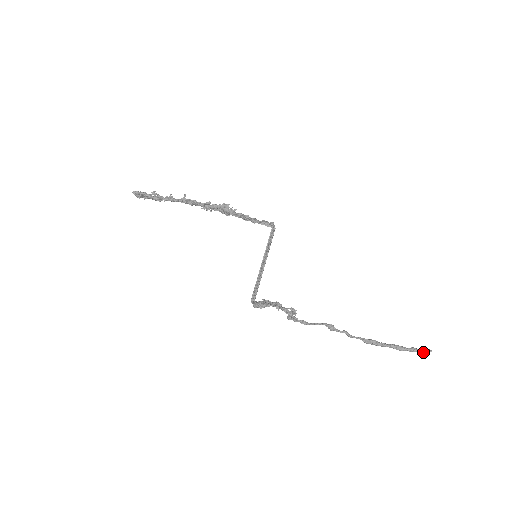
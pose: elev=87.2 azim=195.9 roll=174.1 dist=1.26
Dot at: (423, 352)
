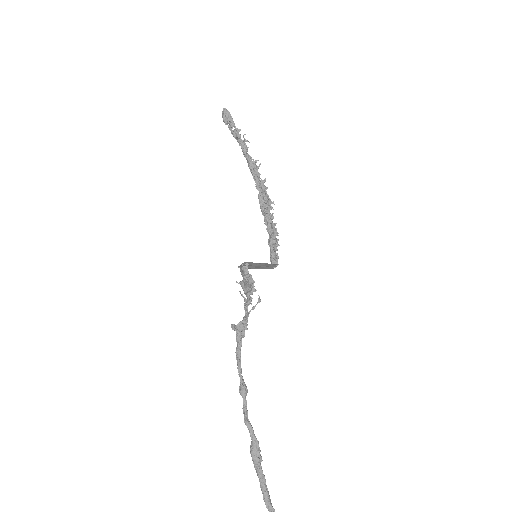
Dot at: out of frame
